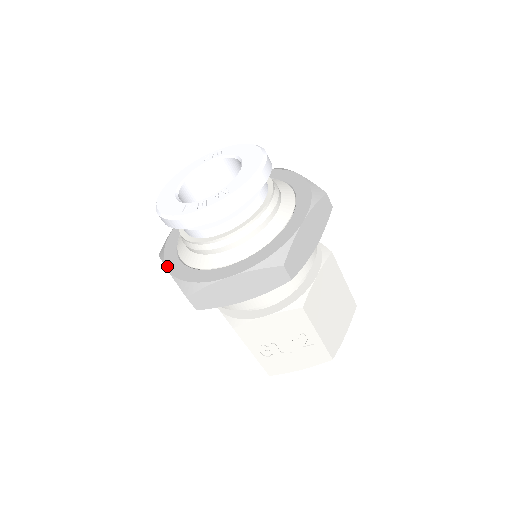
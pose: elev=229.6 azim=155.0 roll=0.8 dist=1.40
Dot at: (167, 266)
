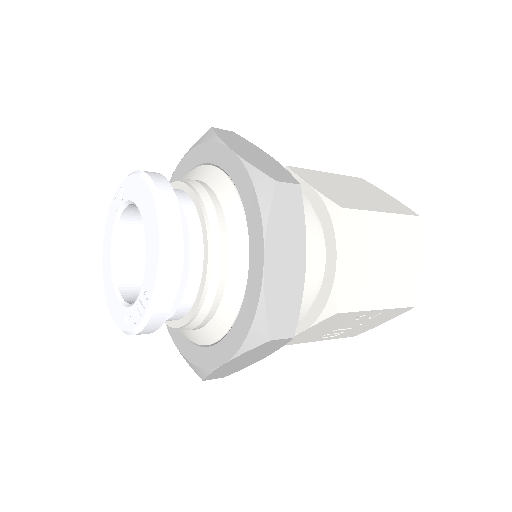
Dot at: (170, 334)
